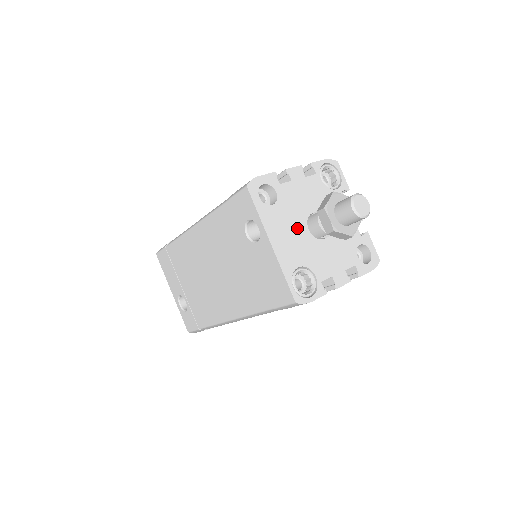
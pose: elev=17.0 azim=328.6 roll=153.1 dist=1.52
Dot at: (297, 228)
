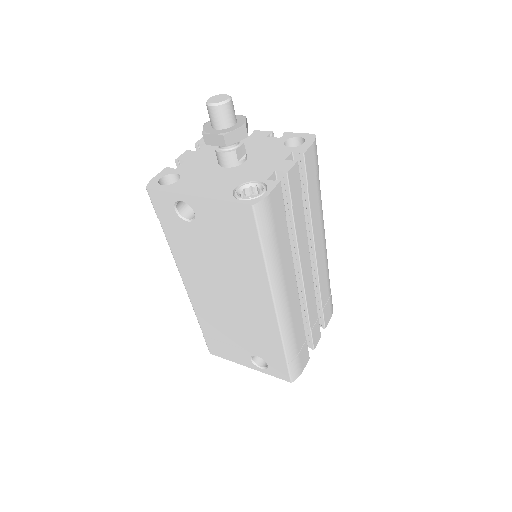
Dot at: (213, 174)
